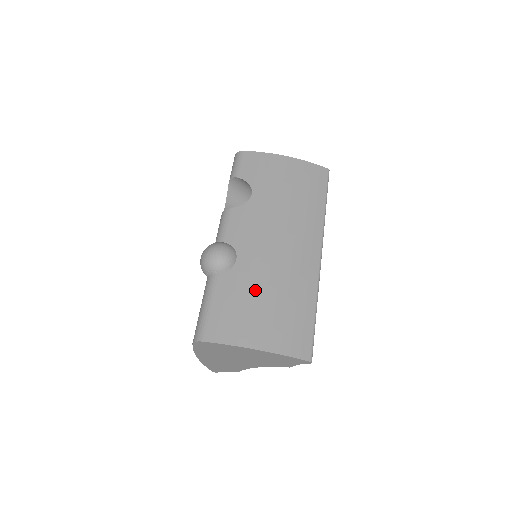
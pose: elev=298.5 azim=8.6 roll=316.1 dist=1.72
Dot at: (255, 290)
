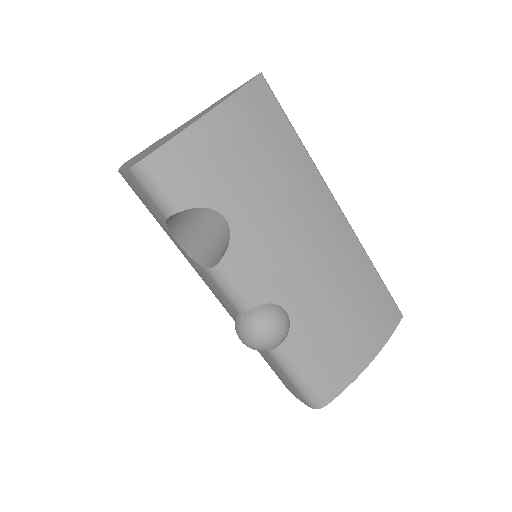
Dot at: (329, 320)
